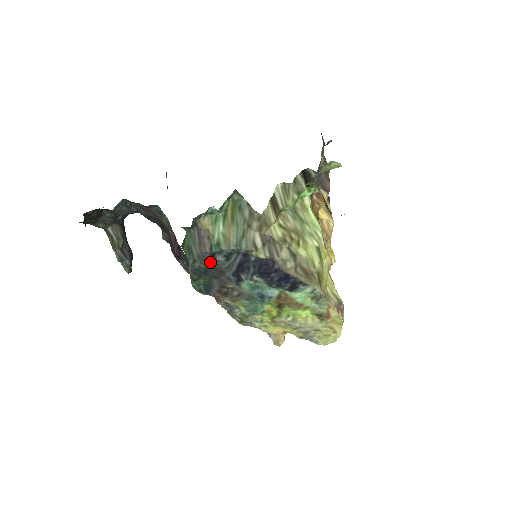
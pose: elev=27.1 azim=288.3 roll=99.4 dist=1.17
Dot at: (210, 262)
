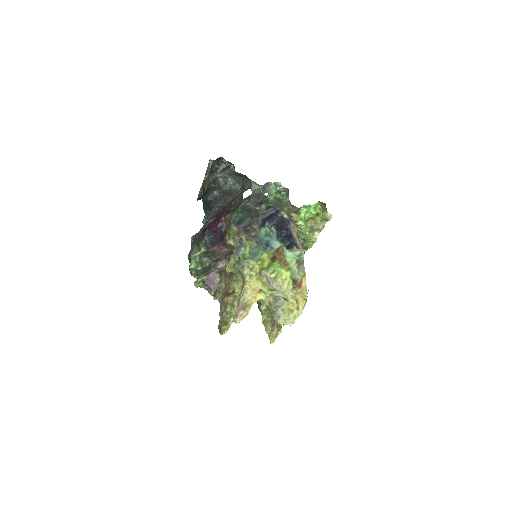
Dot at: (256, 206)
